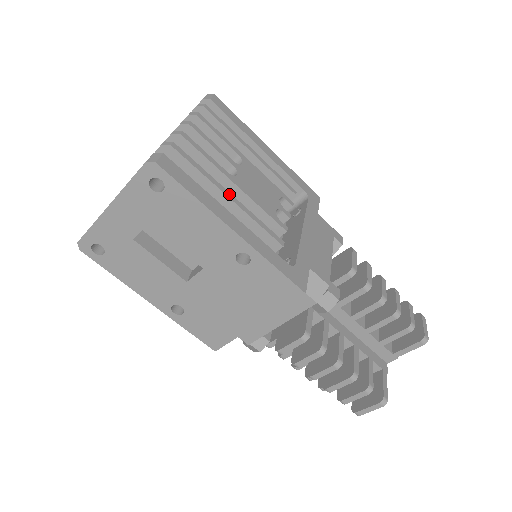
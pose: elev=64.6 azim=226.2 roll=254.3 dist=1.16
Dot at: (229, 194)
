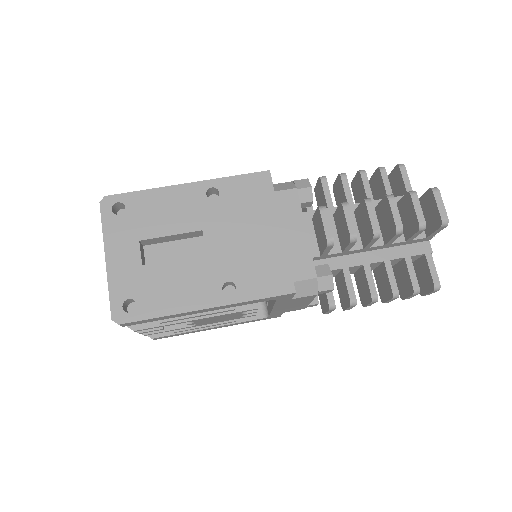
Dot at: occluded
